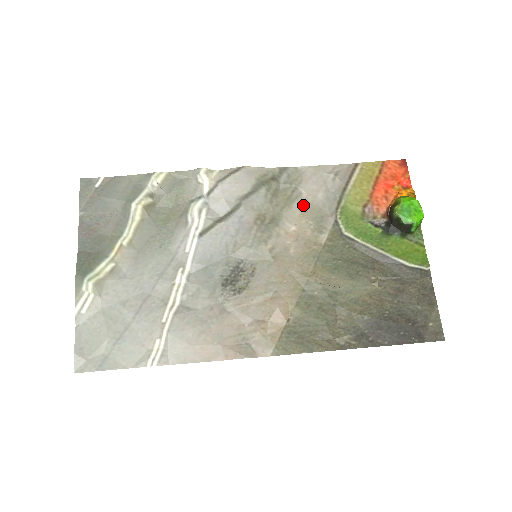
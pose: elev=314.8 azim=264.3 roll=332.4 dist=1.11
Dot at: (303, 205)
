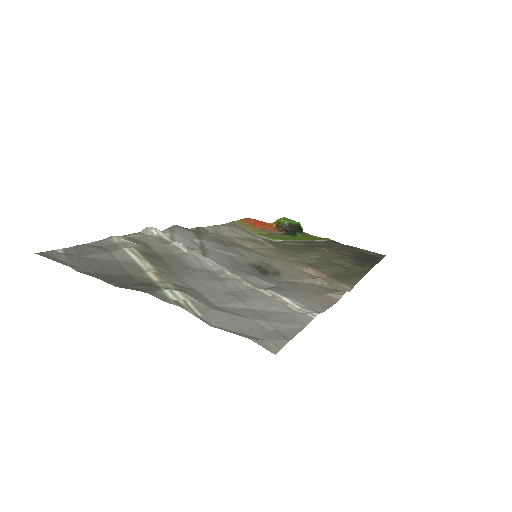
Dot at: (235, 238)
